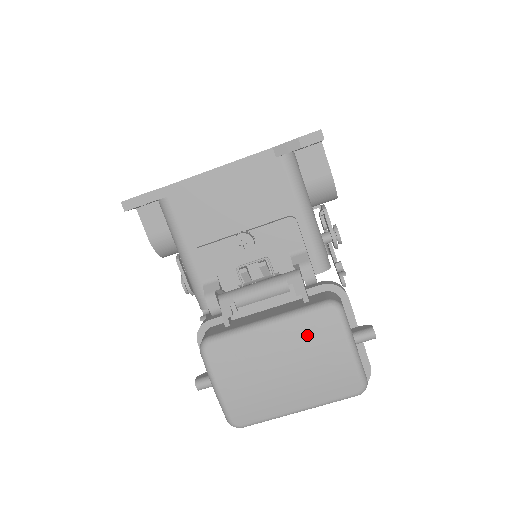
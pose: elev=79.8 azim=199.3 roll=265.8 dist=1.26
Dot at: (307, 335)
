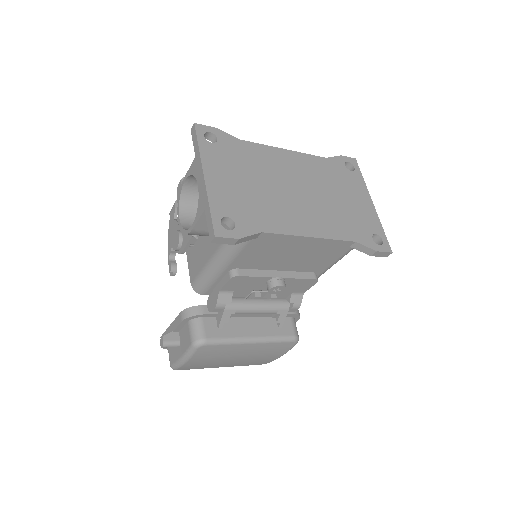
Dot at: (268, 350)
